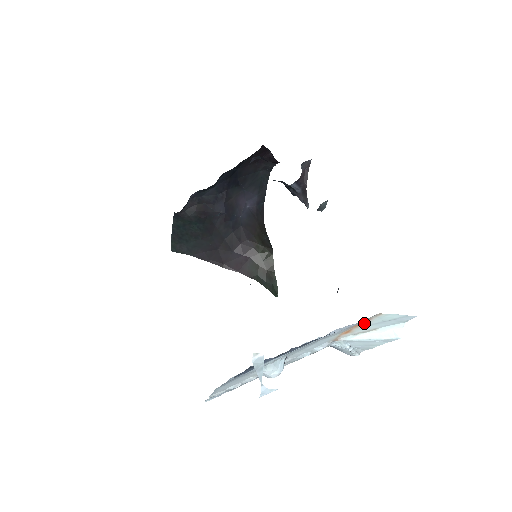
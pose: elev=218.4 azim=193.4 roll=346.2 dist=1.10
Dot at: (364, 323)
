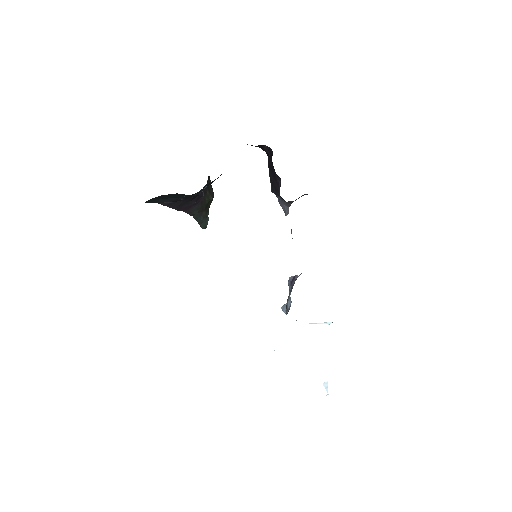
Dot at: occluded
